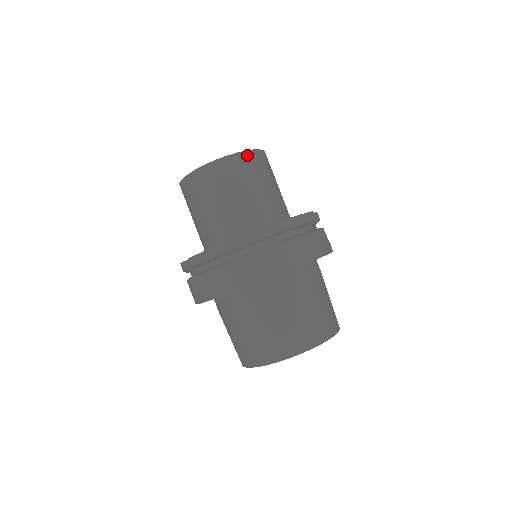
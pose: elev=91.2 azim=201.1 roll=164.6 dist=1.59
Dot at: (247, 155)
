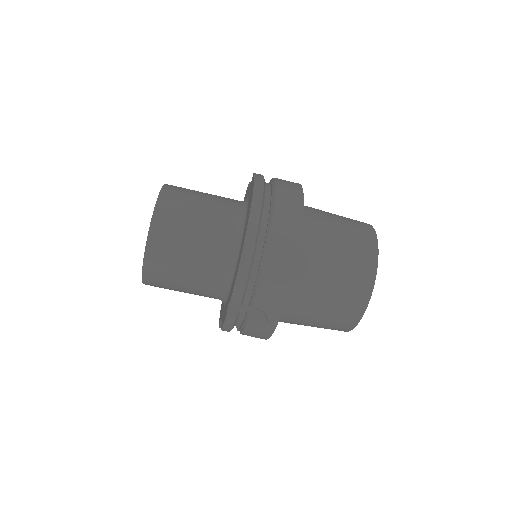
Dot at: (166, 191)
